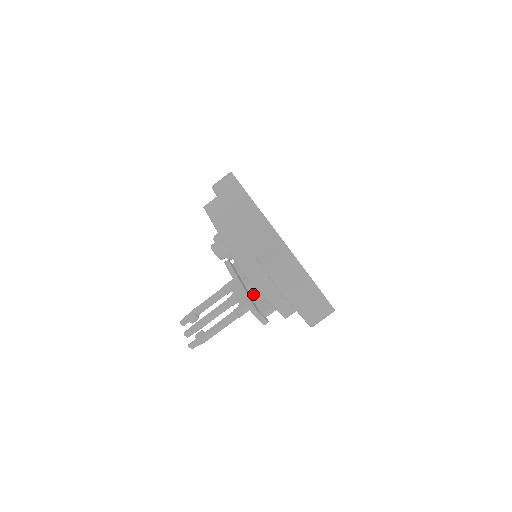
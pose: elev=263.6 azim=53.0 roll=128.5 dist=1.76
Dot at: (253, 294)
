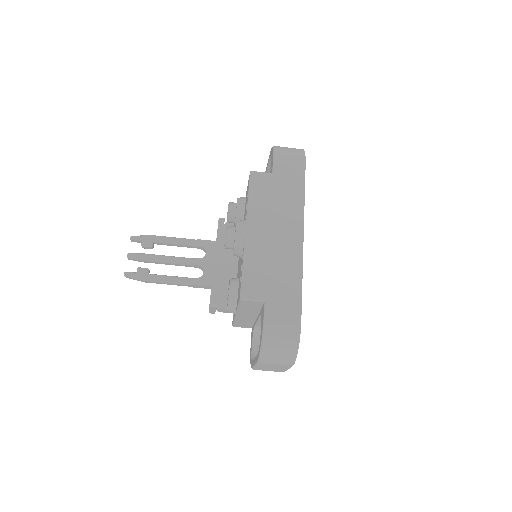
Dot at: (228, 306)
